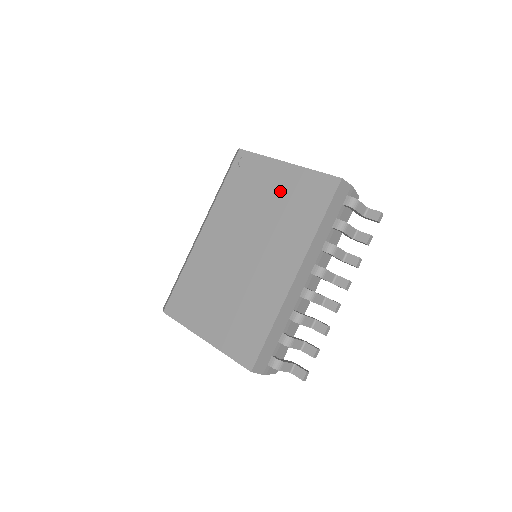
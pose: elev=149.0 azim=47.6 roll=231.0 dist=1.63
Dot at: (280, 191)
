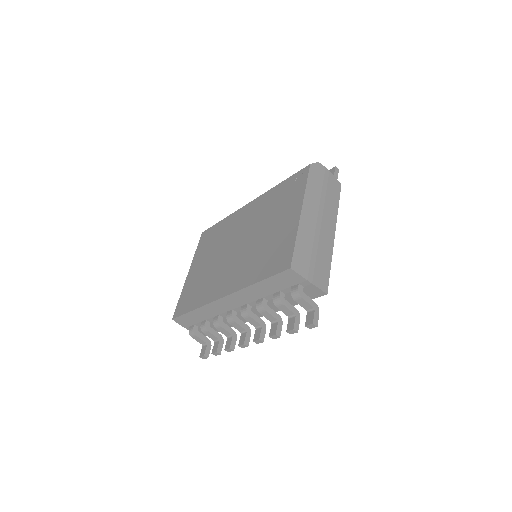
Dot at: (278, 229)
